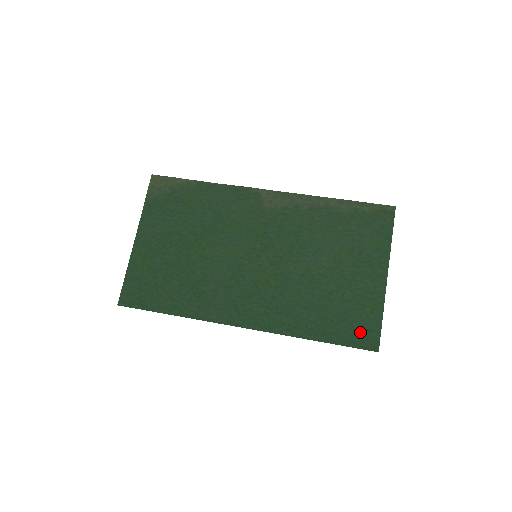
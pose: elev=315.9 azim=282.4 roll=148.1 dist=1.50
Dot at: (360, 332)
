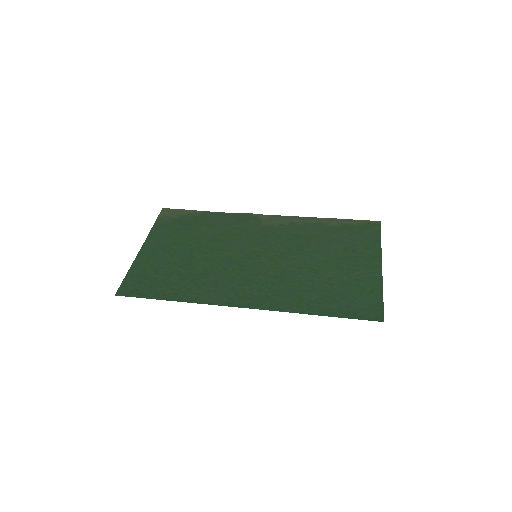
Dot at: (362, 307)
